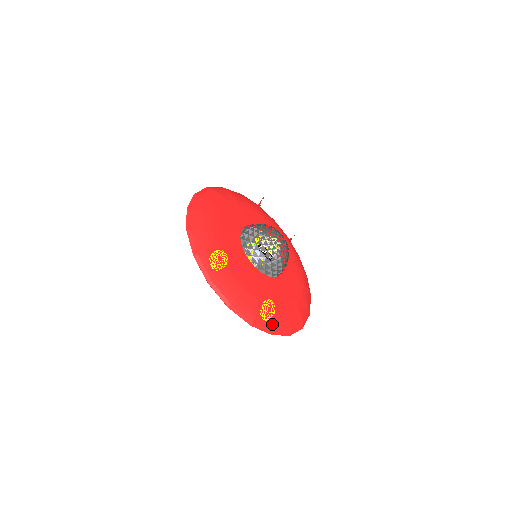
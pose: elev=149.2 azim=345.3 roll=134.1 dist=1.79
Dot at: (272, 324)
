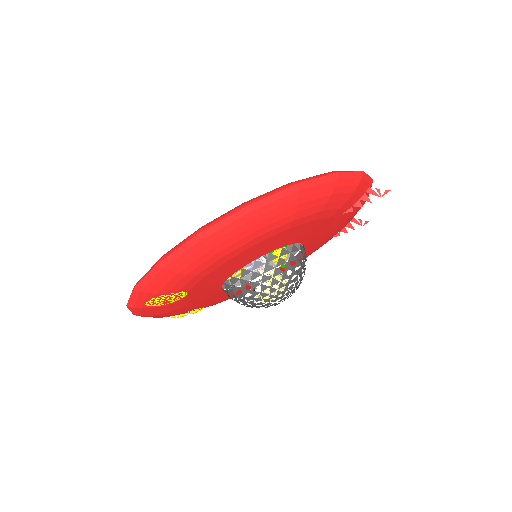
Dot at: occluded
